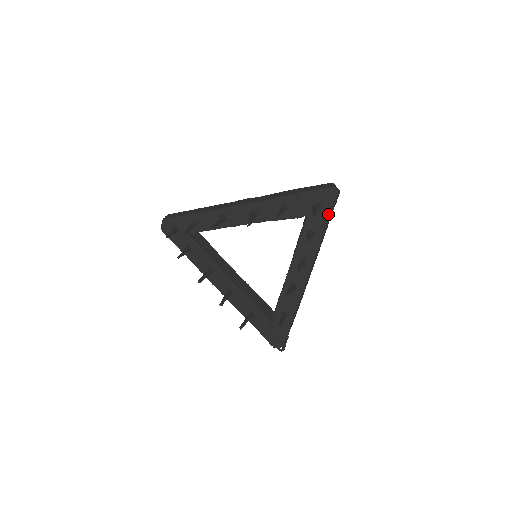
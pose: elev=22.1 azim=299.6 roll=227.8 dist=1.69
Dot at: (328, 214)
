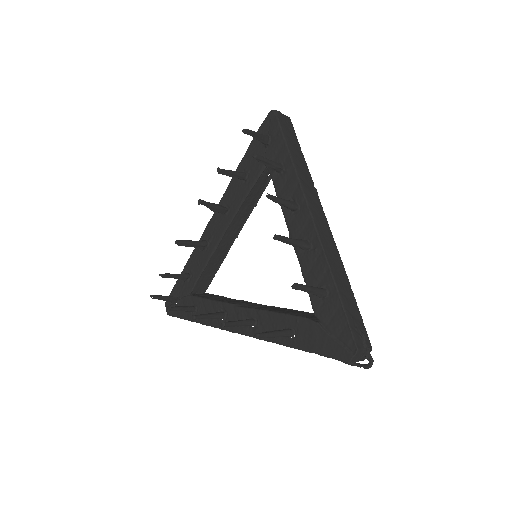
Dot at: (280, 135)
